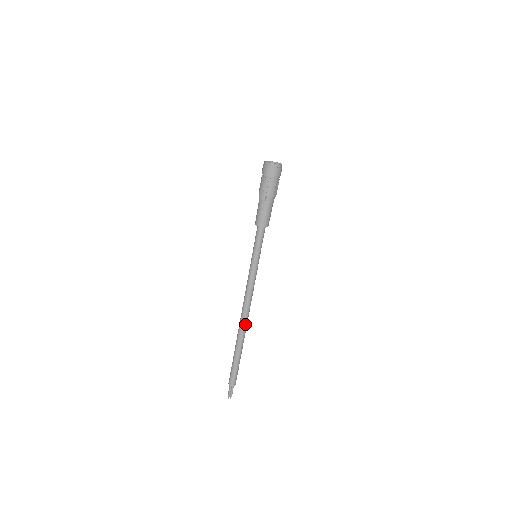
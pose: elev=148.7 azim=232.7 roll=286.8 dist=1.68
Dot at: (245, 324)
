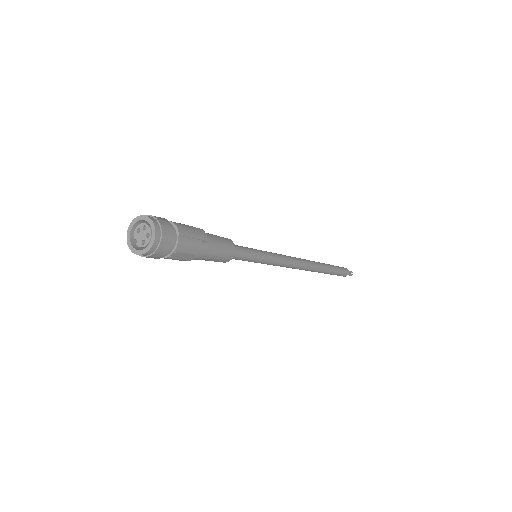
Dot at: (308, 270)
